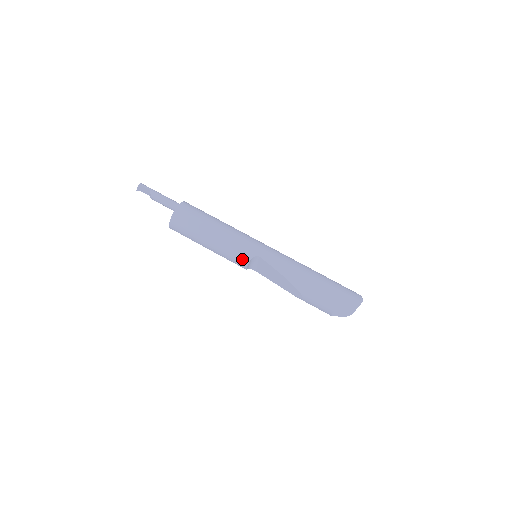
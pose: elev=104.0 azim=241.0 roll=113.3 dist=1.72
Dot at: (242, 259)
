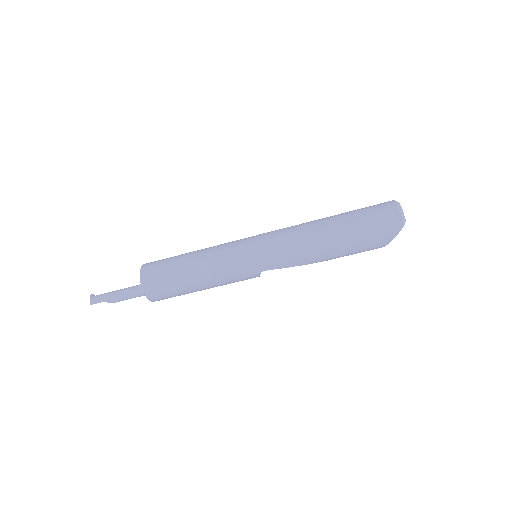
Dot at: occluded
